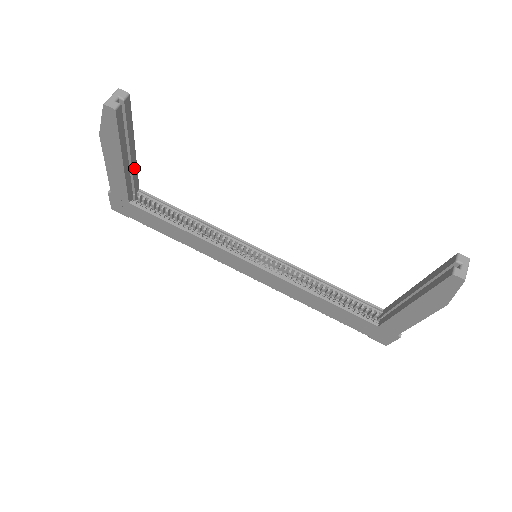
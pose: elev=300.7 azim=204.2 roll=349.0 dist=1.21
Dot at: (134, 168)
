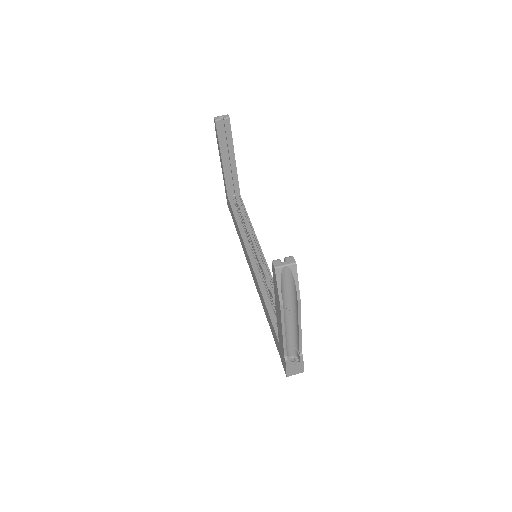
Dot at: (235, 174)
